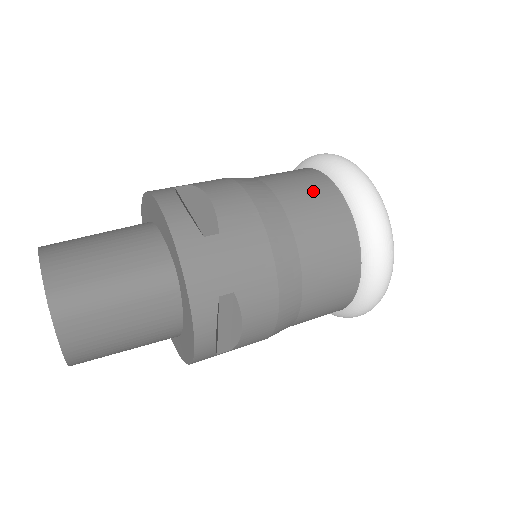
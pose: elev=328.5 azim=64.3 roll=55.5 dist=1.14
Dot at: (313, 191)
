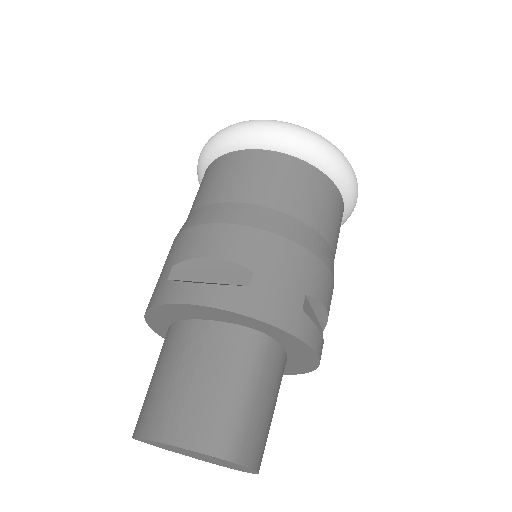
Dot at: (255, 171)
